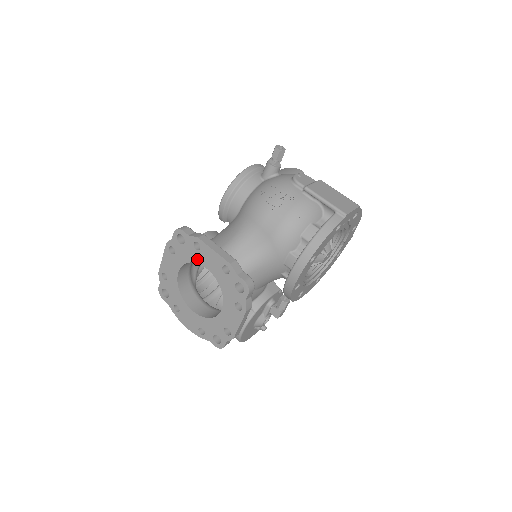
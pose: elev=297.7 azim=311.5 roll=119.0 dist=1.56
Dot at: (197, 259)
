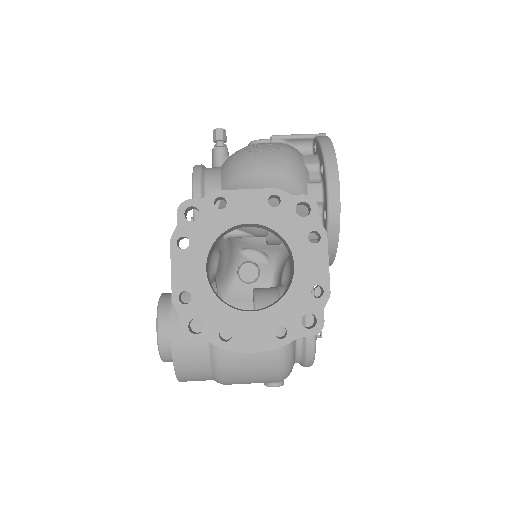
Dot at: (228, 222)
